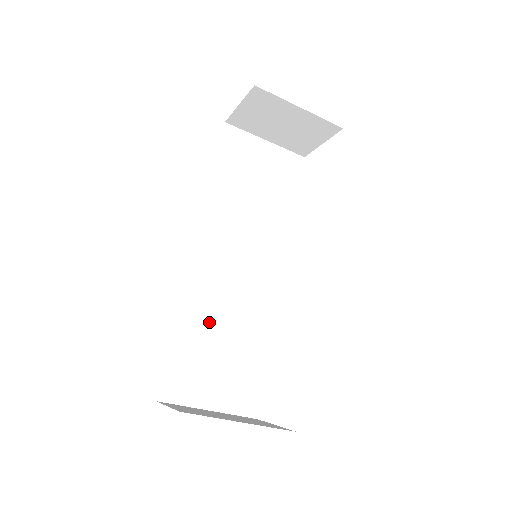
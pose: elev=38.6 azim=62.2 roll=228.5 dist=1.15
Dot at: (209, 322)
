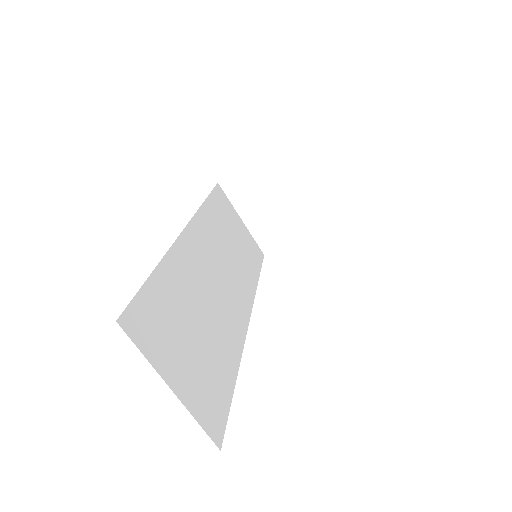
Dot at: (187, 296)
